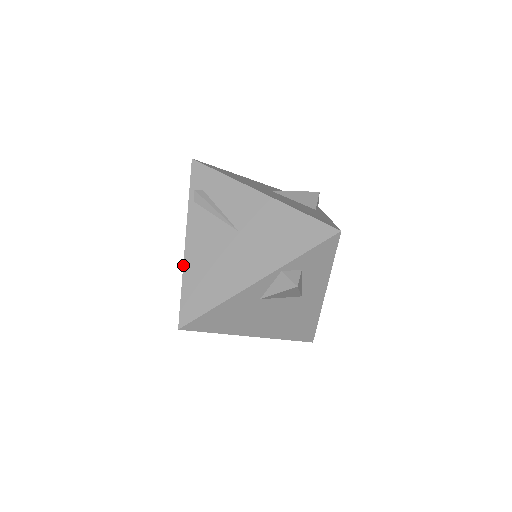
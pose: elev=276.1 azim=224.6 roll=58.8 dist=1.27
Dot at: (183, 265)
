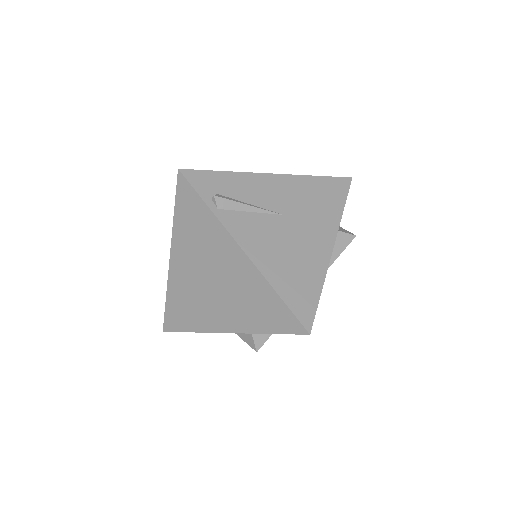
Dot at: (261, 273)
